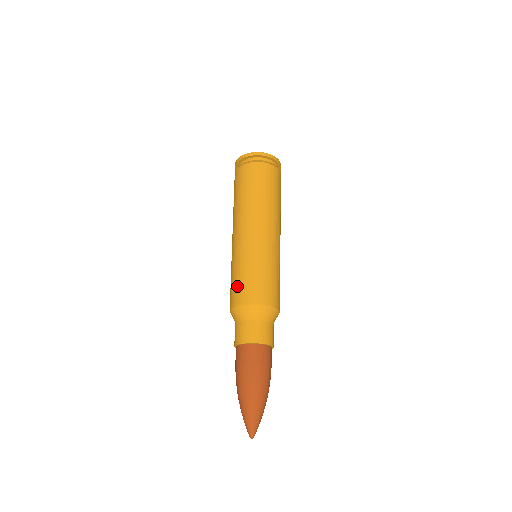
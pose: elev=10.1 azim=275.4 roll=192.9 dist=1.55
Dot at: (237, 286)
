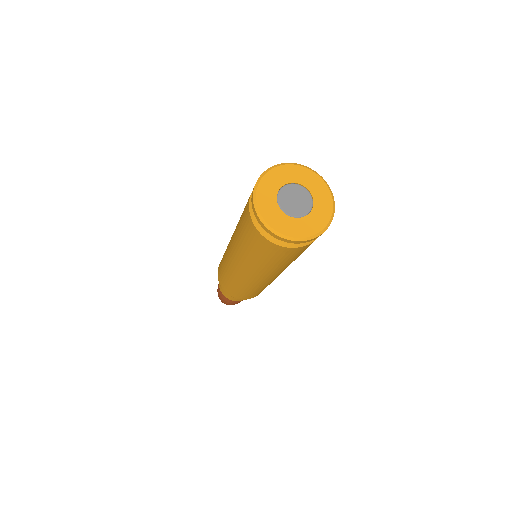
Dot at: (238, 294)
